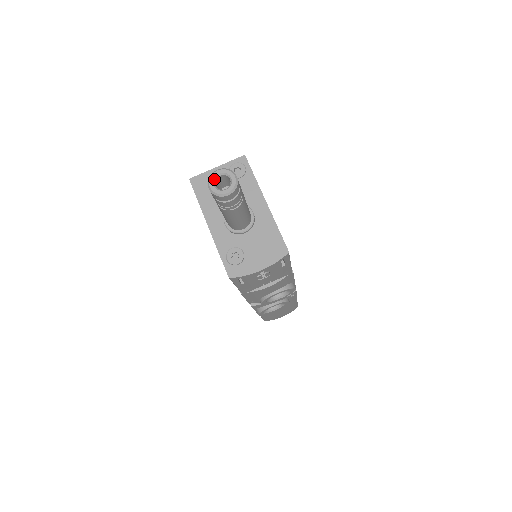
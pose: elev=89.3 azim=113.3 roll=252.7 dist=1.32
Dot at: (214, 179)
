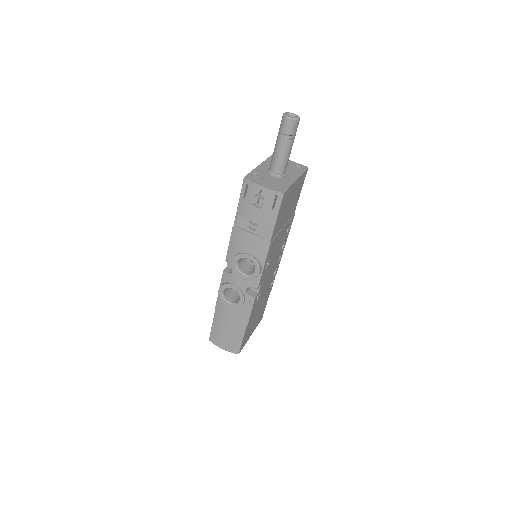
Dot at: (290, 114)
